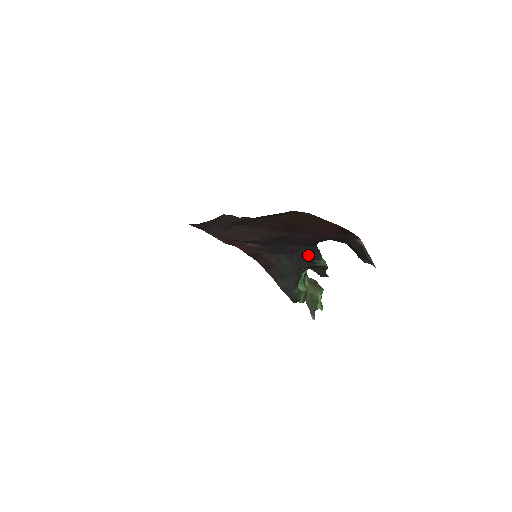
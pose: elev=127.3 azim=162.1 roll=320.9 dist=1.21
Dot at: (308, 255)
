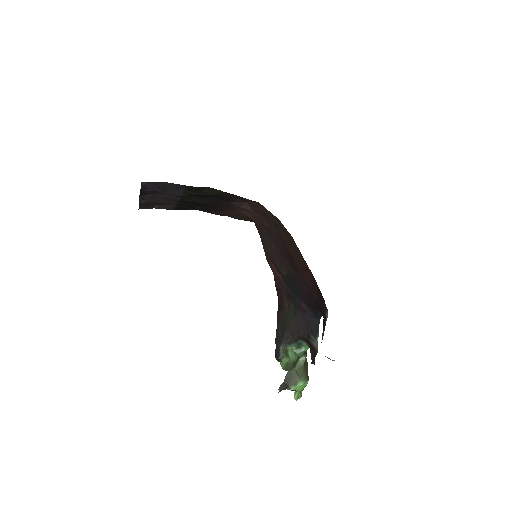
Dot at: (309, 324)
